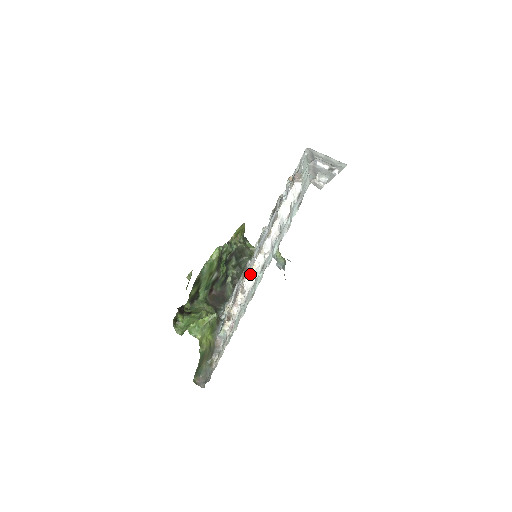
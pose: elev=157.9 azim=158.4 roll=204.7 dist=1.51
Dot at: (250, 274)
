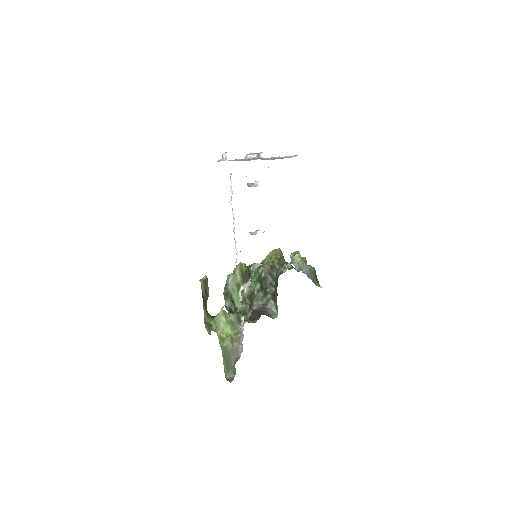
Dot at: occluded
